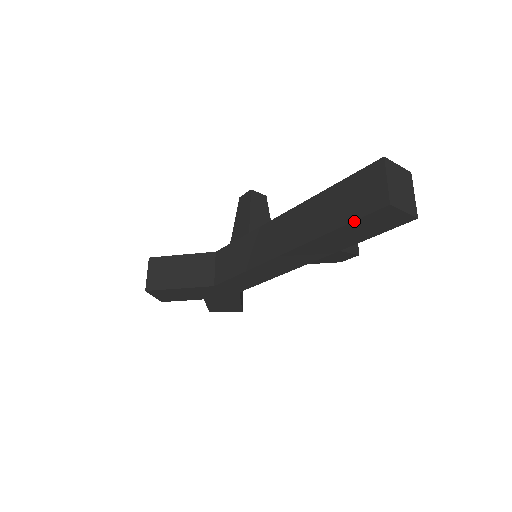
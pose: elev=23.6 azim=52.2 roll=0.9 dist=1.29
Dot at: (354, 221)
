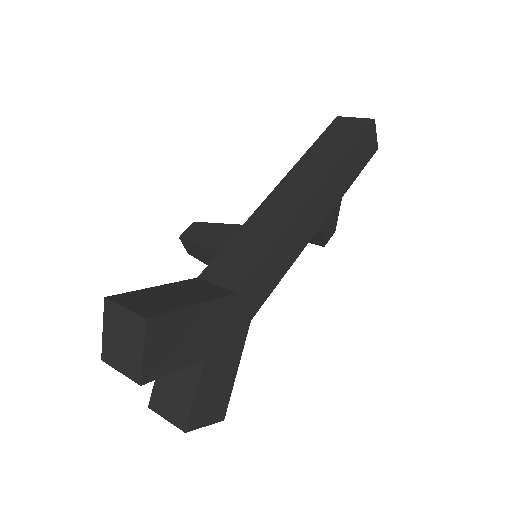
Dot at: (359, 139)
